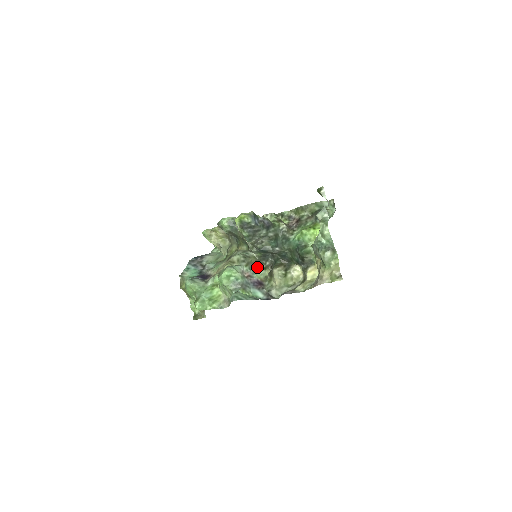
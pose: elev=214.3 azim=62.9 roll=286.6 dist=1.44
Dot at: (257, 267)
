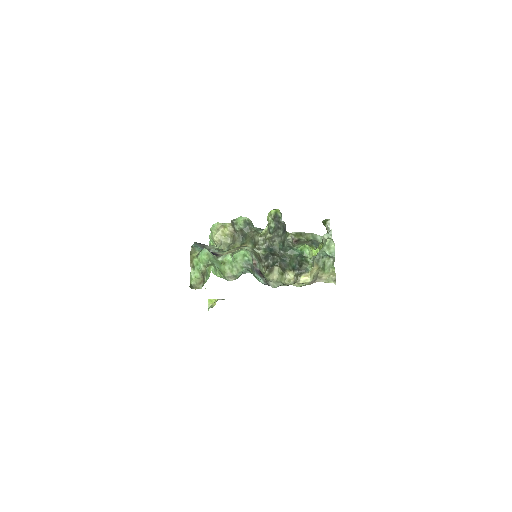
Dot at: (259, 262)
